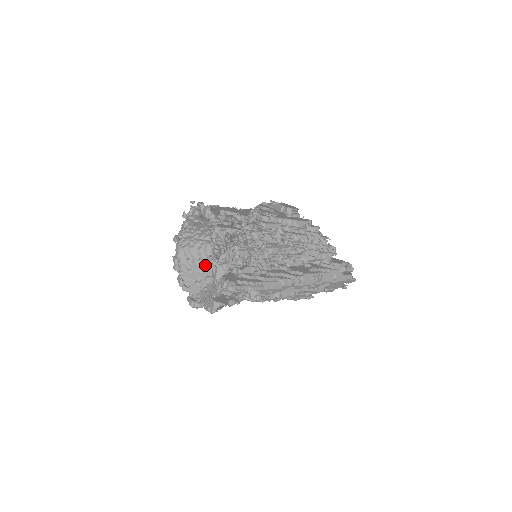
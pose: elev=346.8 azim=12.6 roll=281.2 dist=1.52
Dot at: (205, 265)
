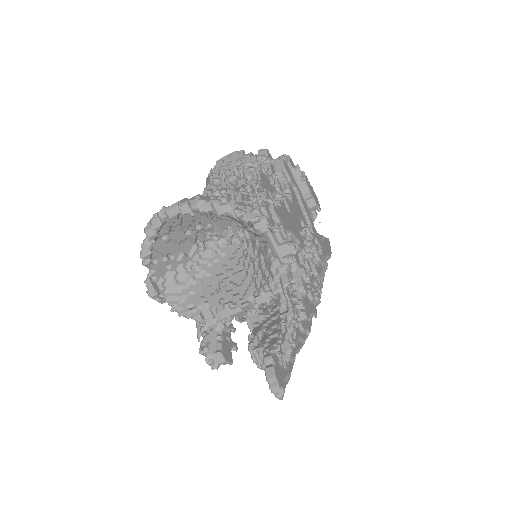
Dot at: (188, 236)
